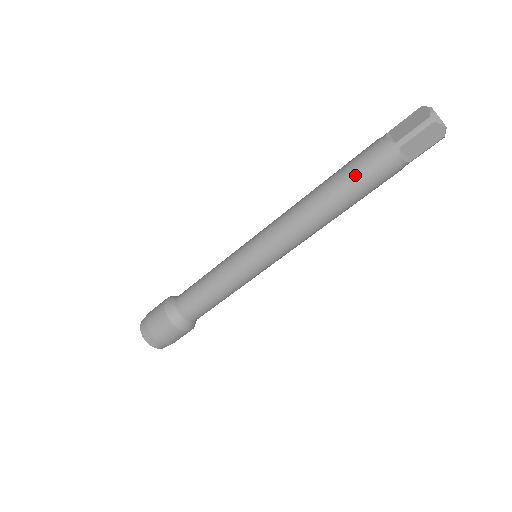
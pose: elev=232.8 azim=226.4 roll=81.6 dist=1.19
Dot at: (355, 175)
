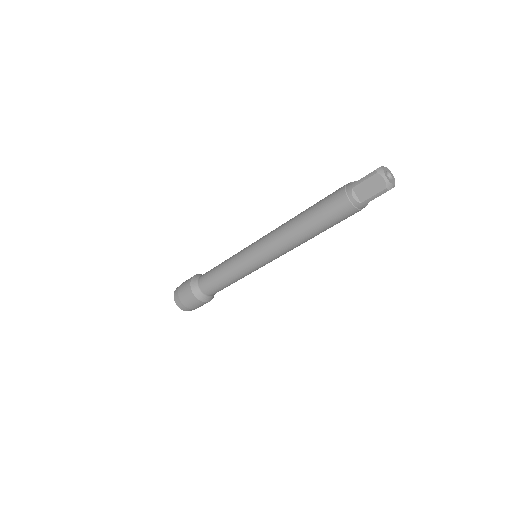
Dot at: (322, 203)
